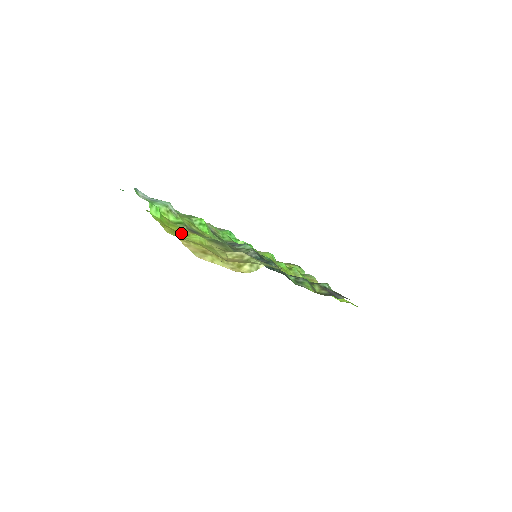
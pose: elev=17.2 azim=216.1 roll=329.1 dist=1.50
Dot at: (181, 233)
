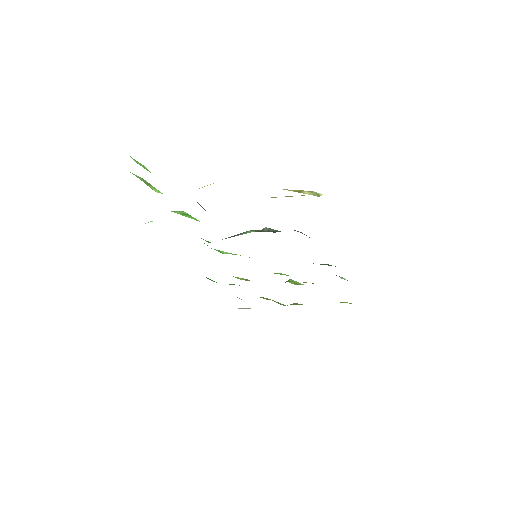
Dot at: occluded
